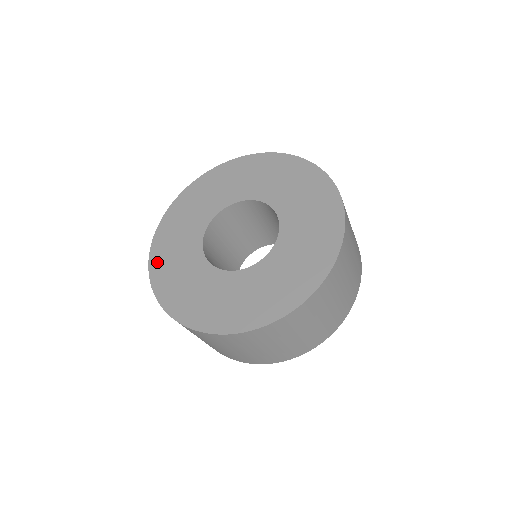
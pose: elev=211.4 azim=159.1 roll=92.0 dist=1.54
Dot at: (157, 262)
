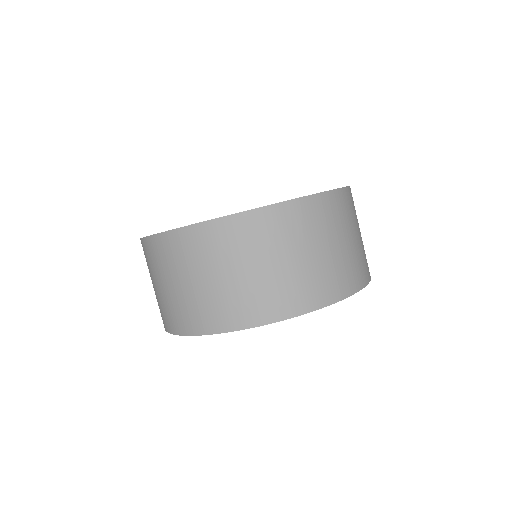
Dot at: occluded
